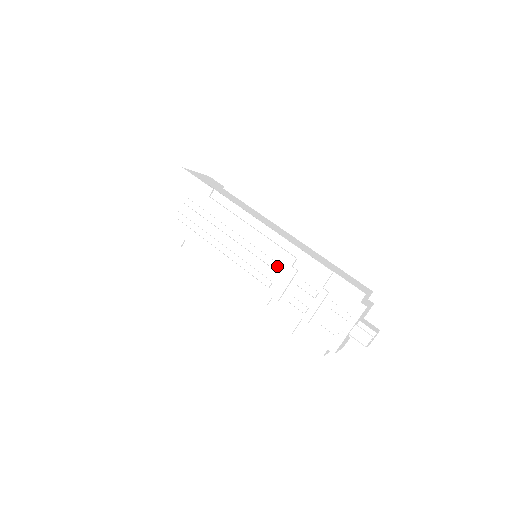
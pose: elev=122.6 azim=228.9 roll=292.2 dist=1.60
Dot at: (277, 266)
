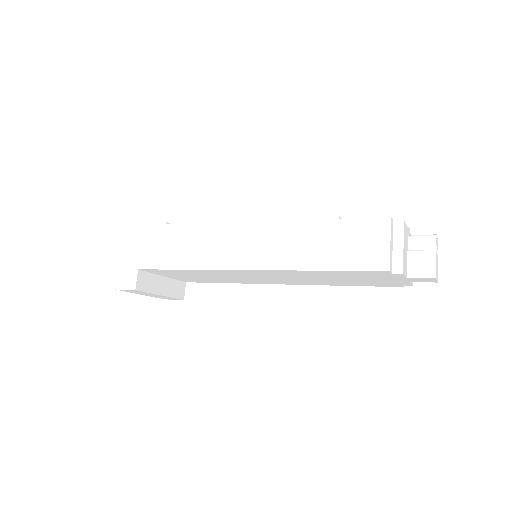
Dot at: occluded
